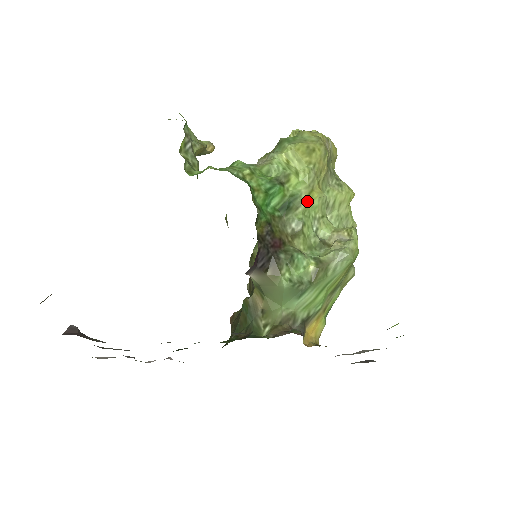
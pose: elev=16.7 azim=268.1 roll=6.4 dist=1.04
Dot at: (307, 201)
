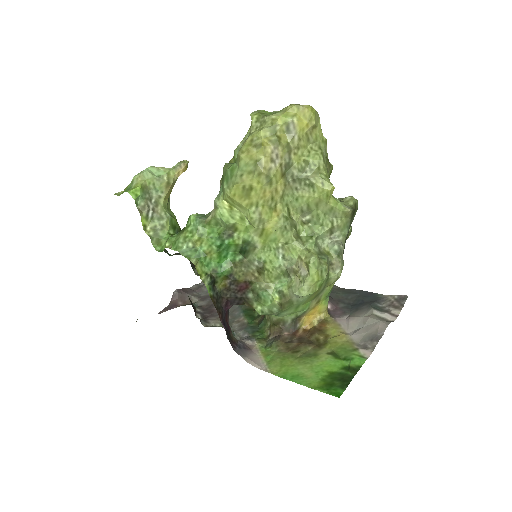
Dot at: (262, 239)
